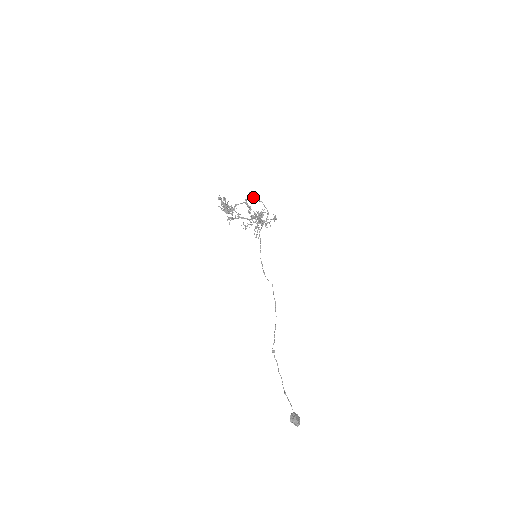
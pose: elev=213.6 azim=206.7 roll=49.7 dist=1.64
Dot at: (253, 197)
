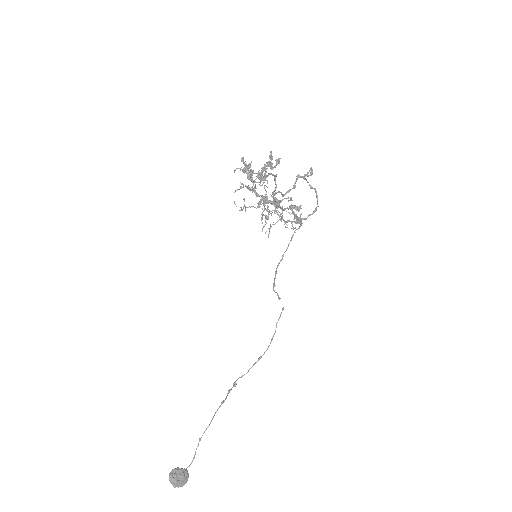
Dot at: occluded
